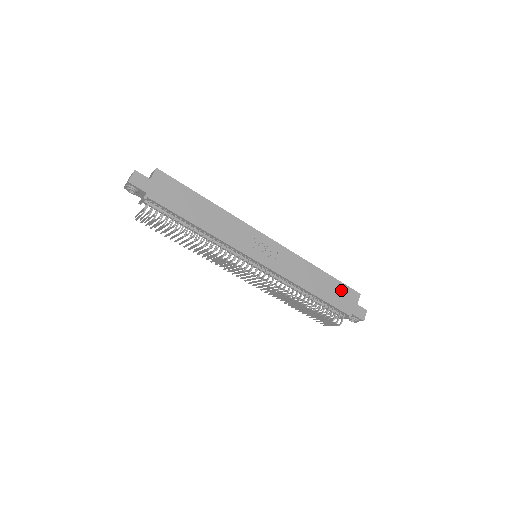
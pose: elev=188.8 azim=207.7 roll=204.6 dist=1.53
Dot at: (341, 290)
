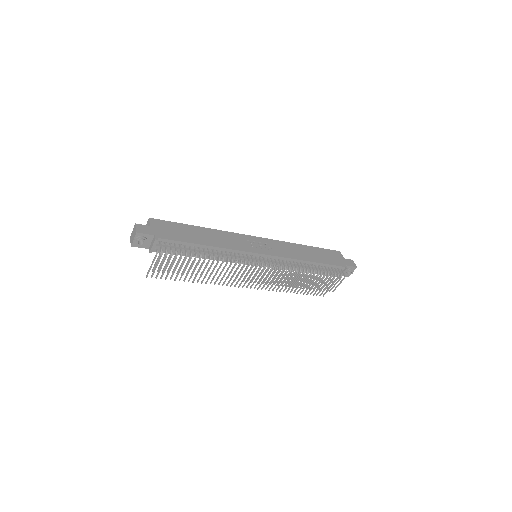
Dot at: (327, 253)
